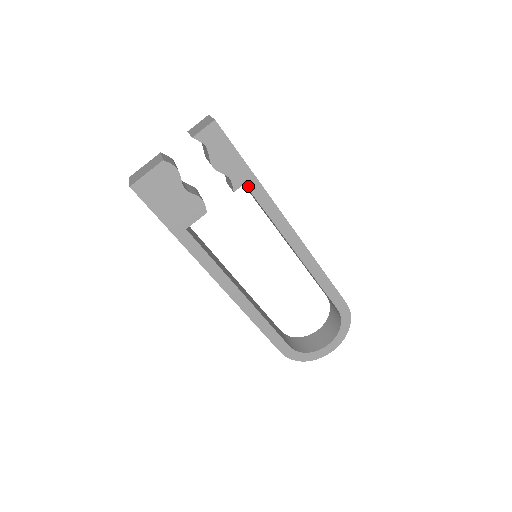
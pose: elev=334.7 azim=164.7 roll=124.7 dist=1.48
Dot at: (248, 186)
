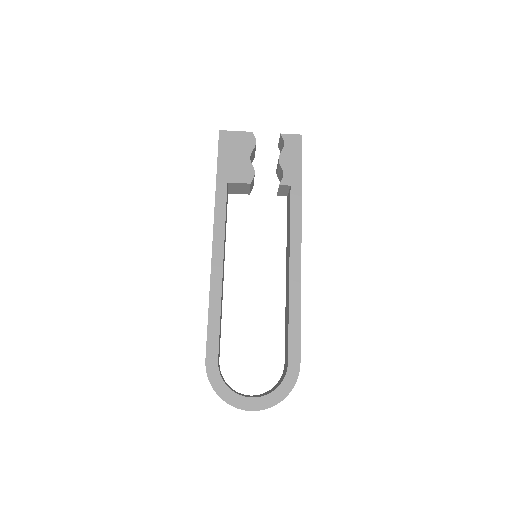
Dot at: (292, 189)
